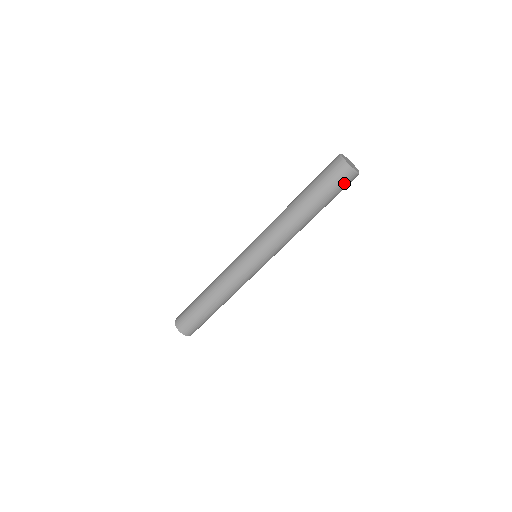
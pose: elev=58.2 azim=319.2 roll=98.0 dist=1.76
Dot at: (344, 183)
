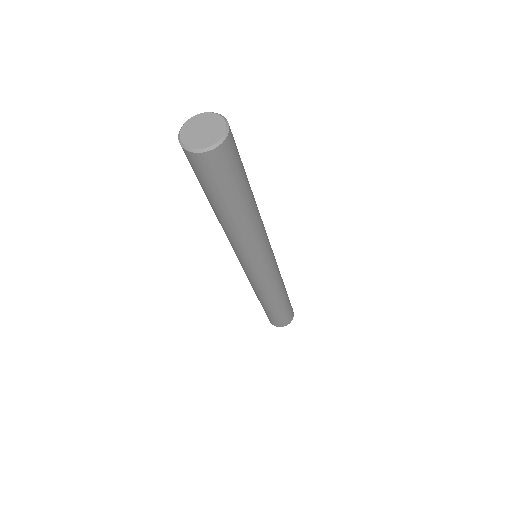
Dot at: (225, 164)
